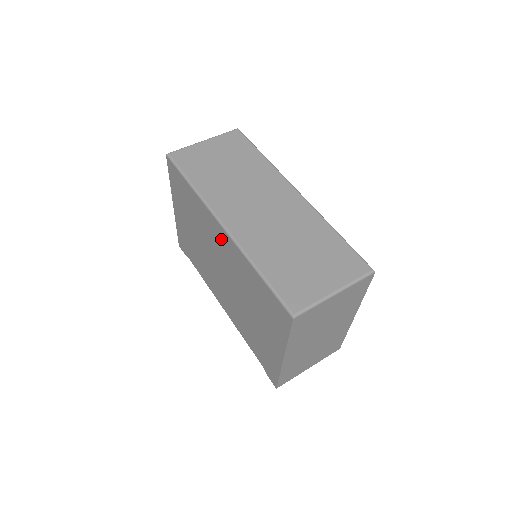
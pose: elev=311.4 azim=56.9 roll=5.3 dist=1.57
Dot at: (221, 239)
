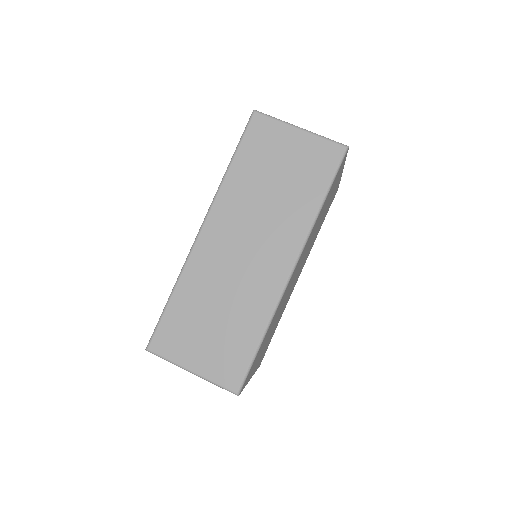
Dot at: occluded
